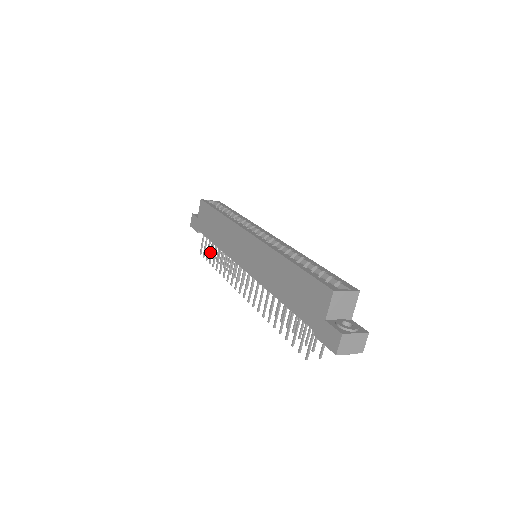
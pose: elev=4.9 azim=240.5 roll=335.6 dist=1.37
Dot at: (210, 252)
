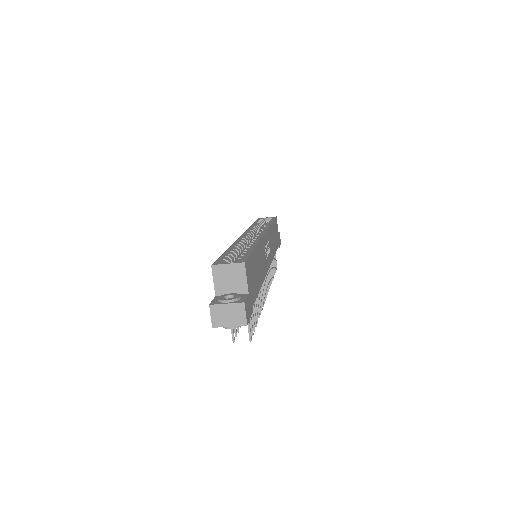
Dot at: occluded
